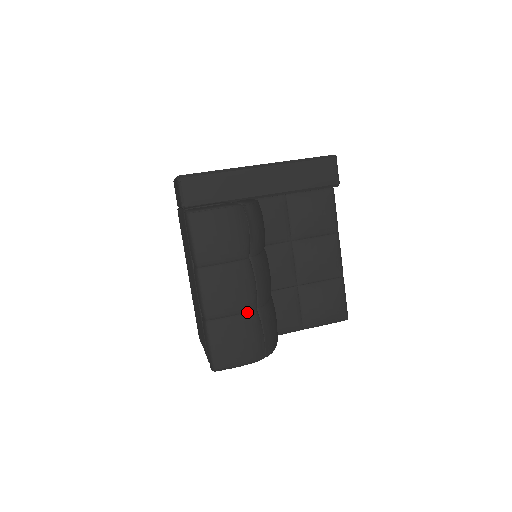
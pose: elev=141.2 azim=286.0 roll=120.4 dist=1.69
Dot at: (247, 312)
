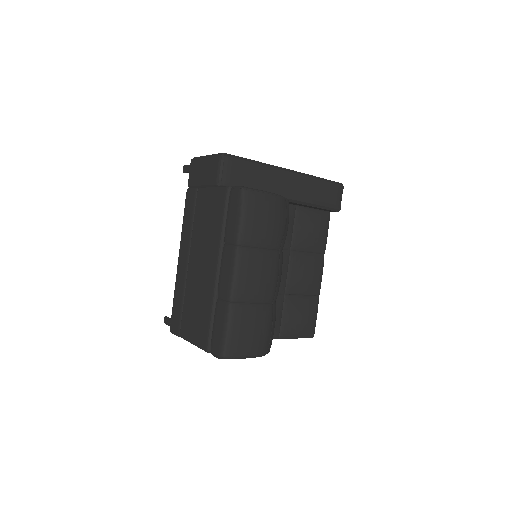
Dot at: (266, 303)
